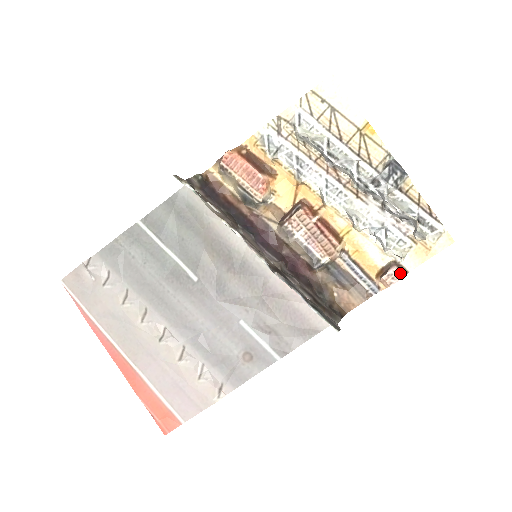
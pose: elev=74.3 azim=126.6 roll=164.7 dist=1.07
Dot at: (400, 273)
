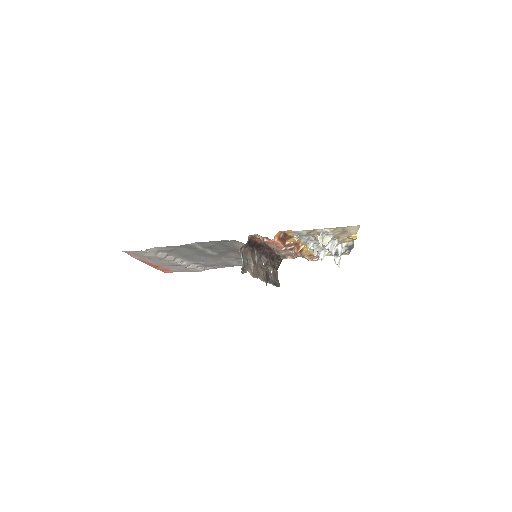
Dot at: occluded
